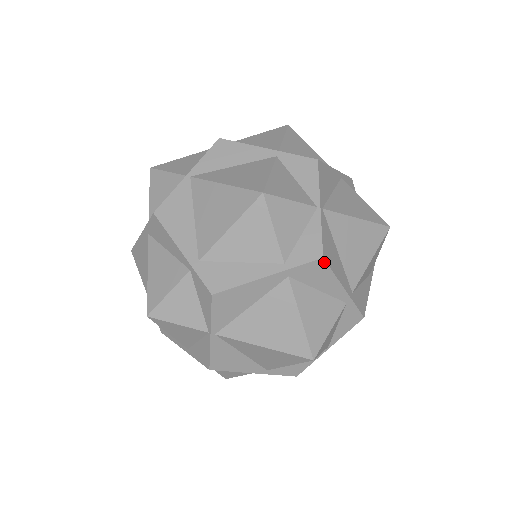
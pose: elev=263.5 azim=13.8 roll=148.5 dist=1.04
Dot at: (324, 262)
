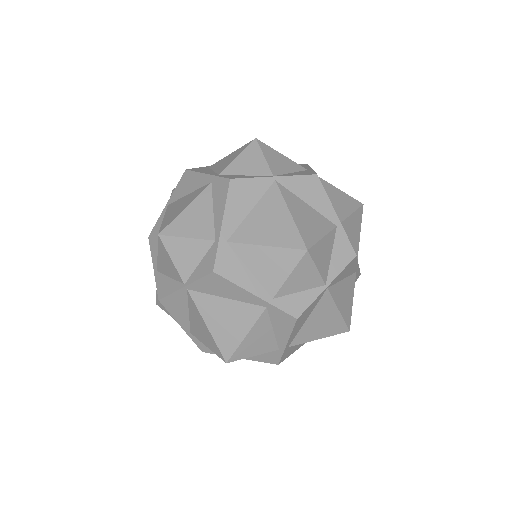
Dot at: (295, 321)
